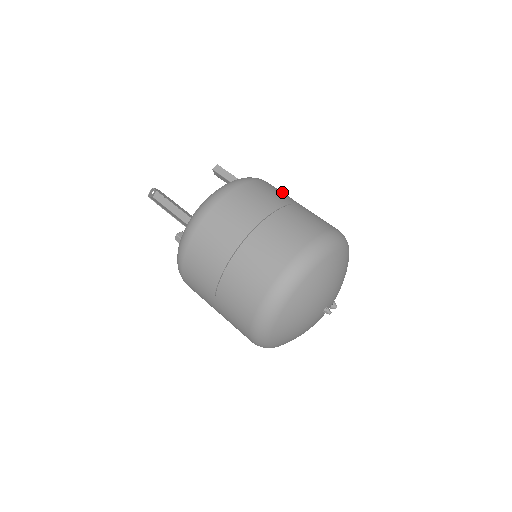
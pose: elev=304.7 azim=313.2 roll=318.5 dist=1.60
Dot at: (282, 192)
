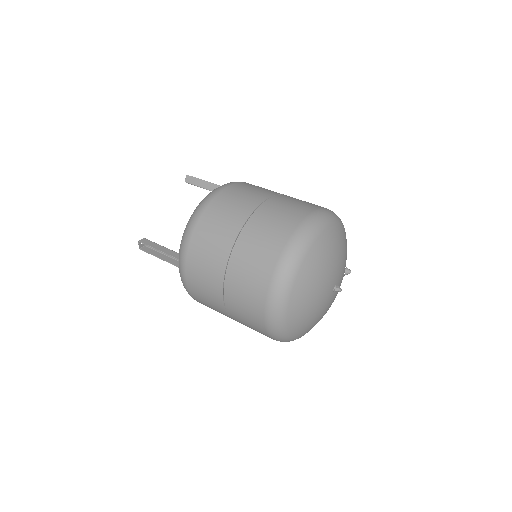
Dot at: (247, 191)
